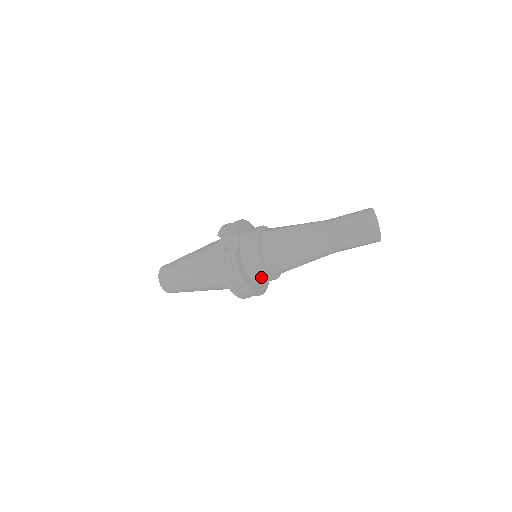
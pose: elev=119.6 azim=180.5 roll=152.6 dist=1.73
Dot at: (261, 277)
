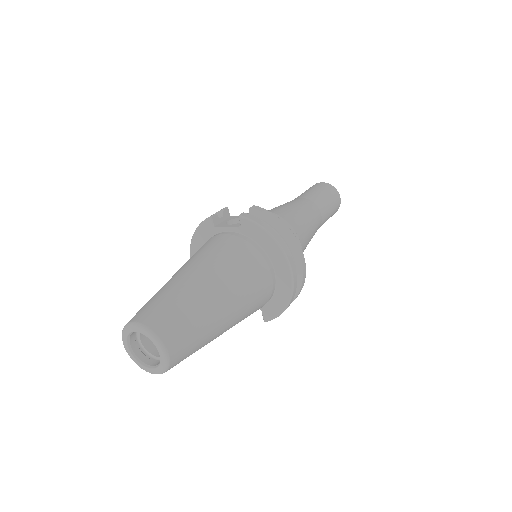
Dot at: occluded
